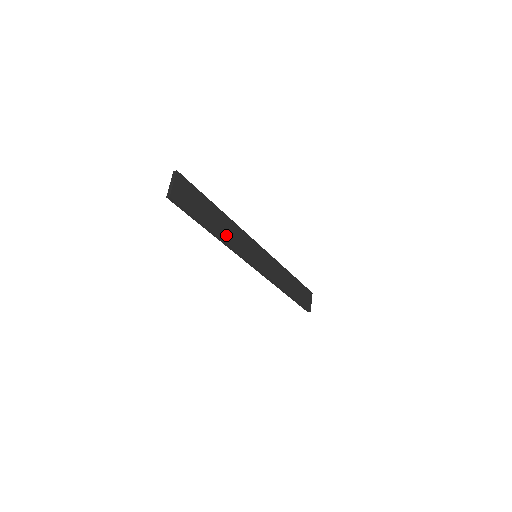
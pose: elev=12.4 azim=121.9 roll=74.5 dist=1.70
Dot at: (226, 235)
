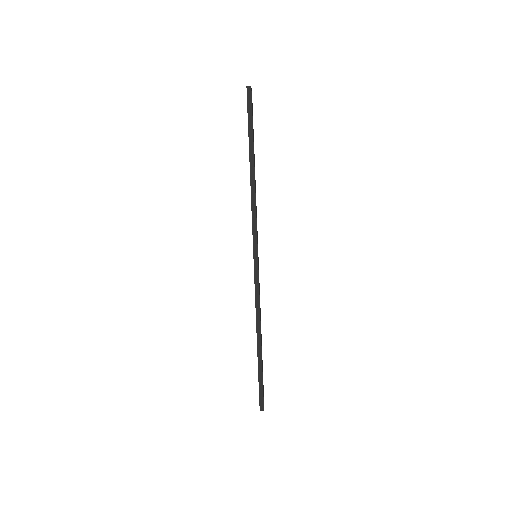
Dot at: (255, 189)
